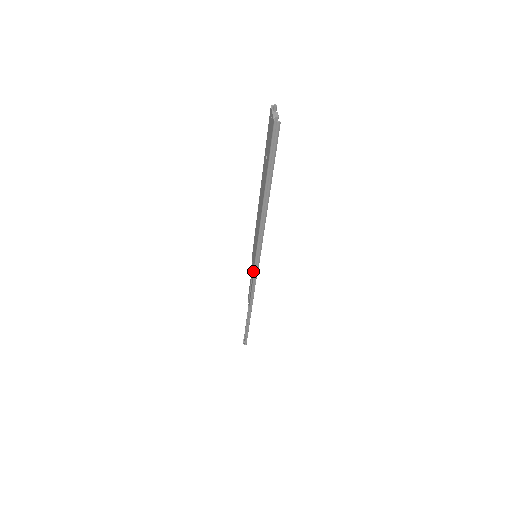
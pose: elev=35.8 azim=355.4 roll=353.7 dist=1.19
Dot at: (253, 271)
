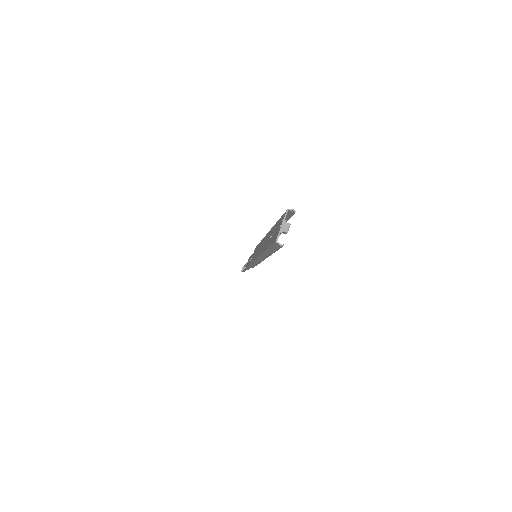
Dot at: (249, 265)
